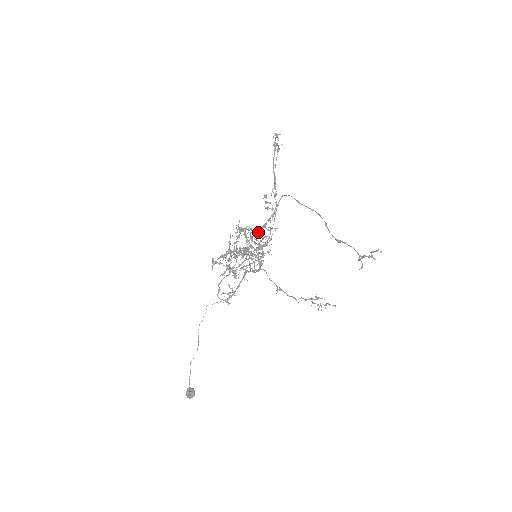
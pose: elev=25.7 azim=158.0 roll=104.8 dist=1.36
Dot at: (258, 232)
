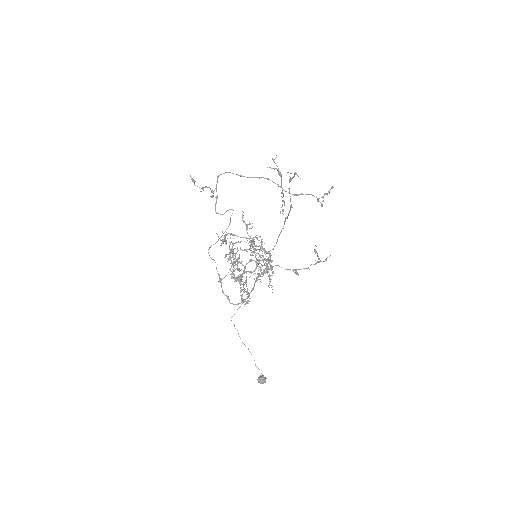
Dot at: (249, 236)
